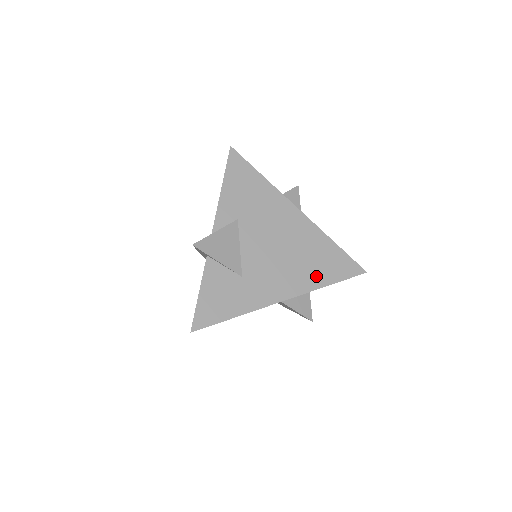
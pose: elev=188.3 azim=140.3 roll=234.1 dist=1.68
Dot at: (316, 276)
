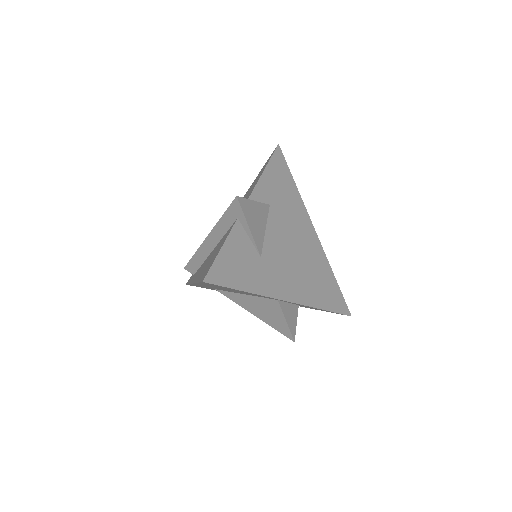
Dot at: (316, 295)
